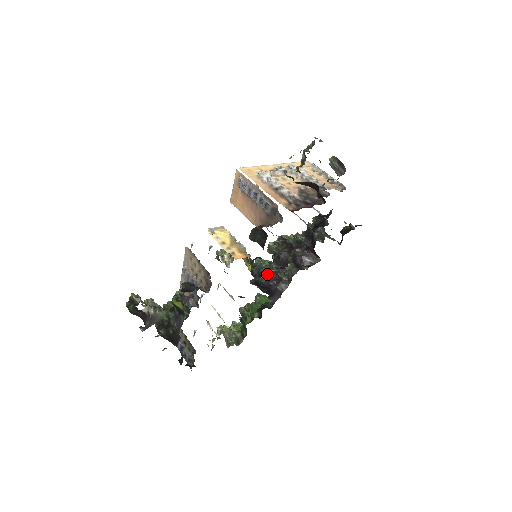
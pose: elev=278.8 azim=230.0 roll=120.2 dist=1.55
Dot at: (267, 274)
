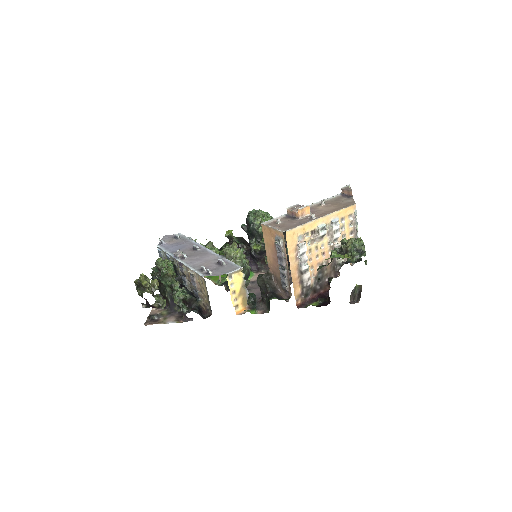
Dot at: (257, 250)
